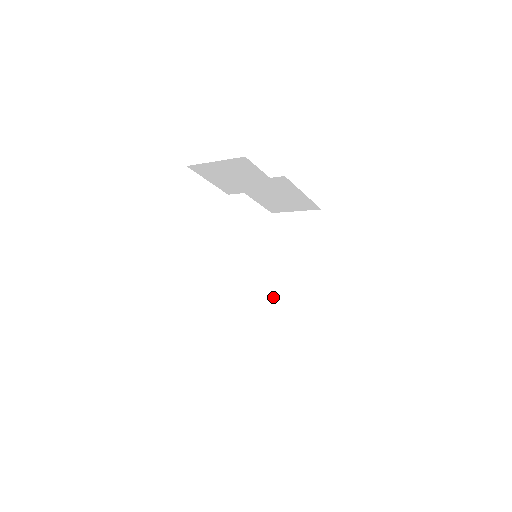
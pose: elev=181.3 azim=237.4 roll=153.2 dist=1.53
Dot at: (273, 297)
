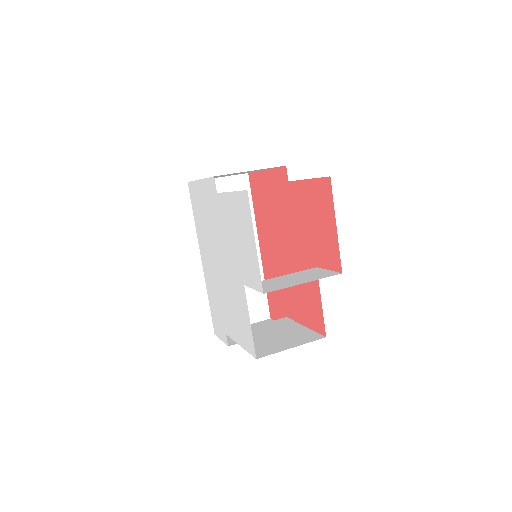
Dot at: occluded
